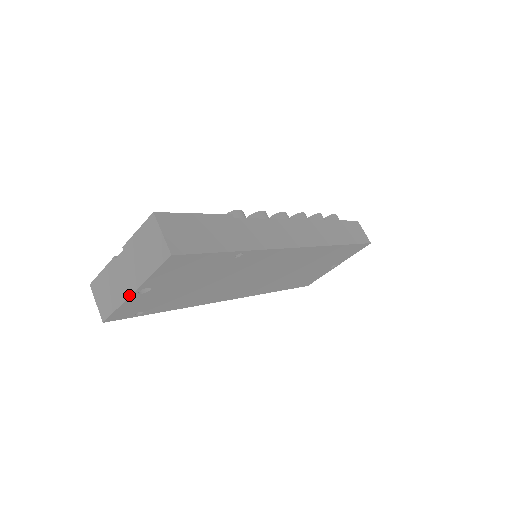
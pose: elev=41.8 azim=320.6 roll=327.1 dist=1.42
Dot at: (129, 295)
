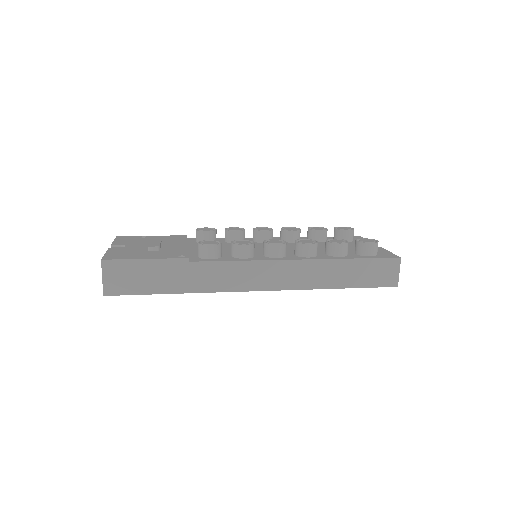
Dot at: occluded
